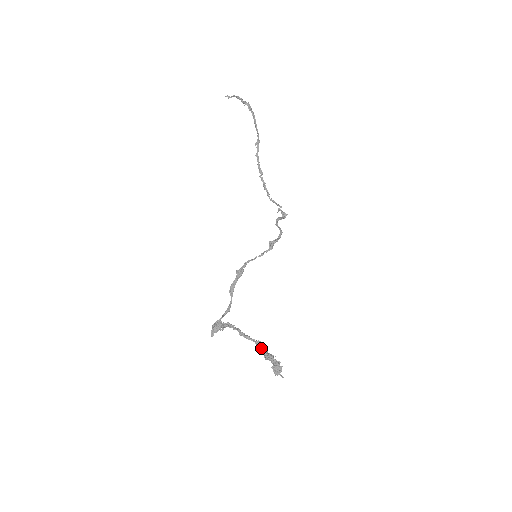
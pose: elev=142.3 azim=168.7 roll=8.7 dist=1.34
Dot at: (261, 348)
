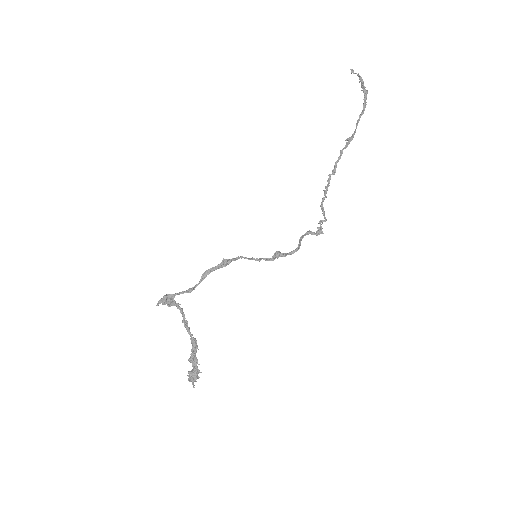
Dot at: (192, 347)
